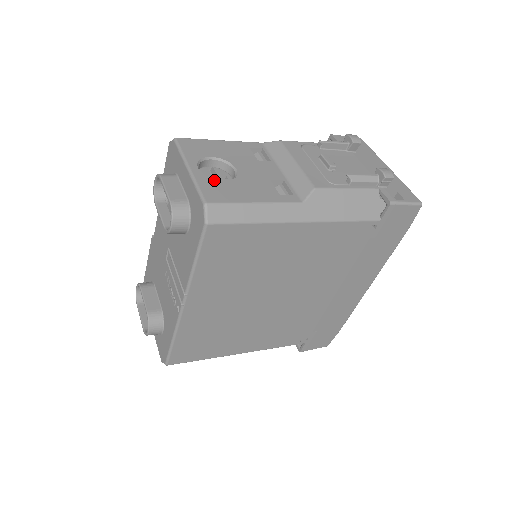
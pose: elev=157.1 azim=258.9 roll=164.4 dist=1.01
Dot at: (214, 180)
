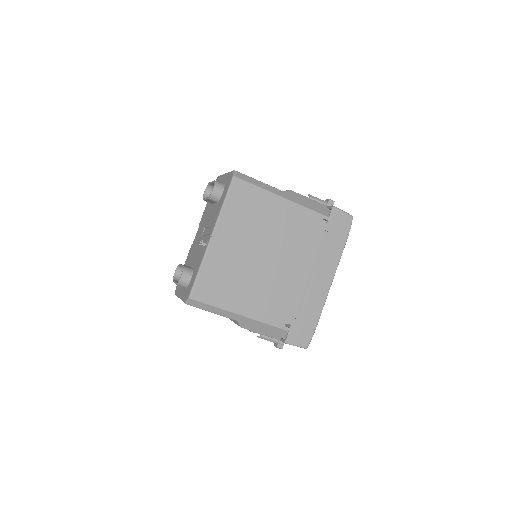
Dot at: occluded
